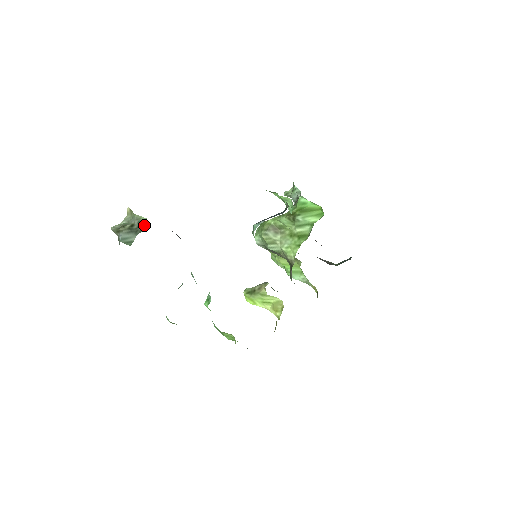
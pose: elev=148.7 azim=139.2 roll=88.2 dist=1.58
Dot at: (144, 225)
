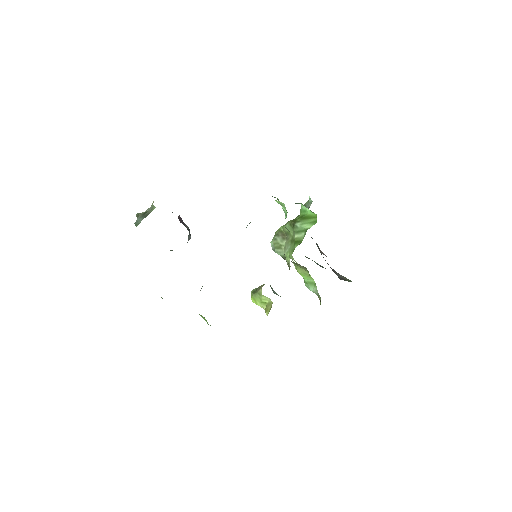
Dot at: occluded
